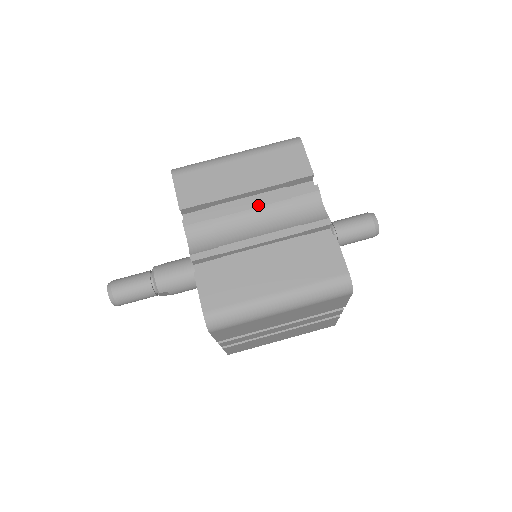
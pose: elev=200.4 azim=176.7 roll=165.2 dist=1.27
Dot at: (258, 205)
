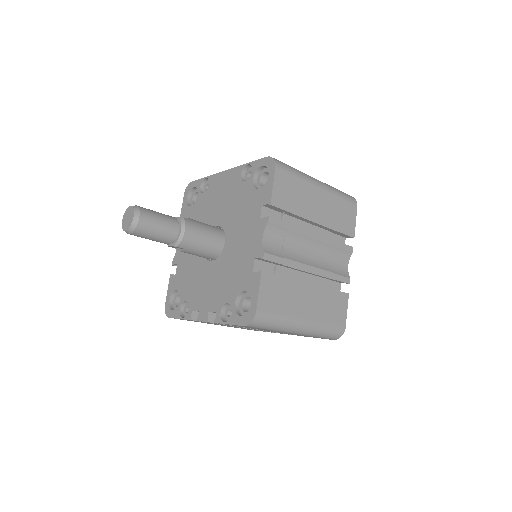
Dot at: (319, 239)
